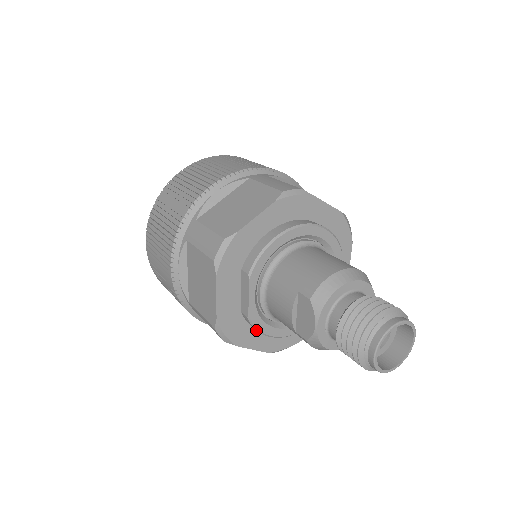
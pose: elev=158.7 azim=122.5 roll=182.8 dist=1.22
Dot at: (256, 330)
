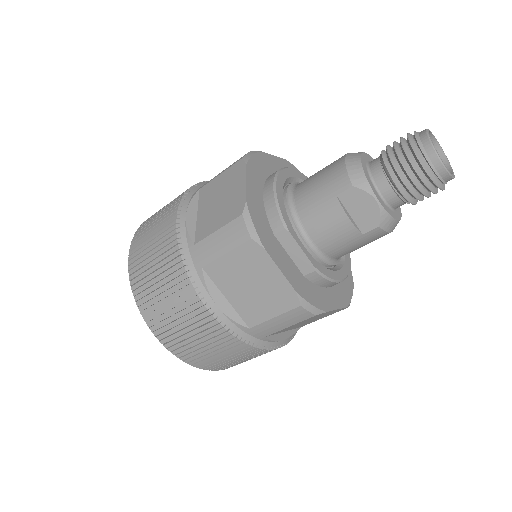
Dot at: (324, 289)
